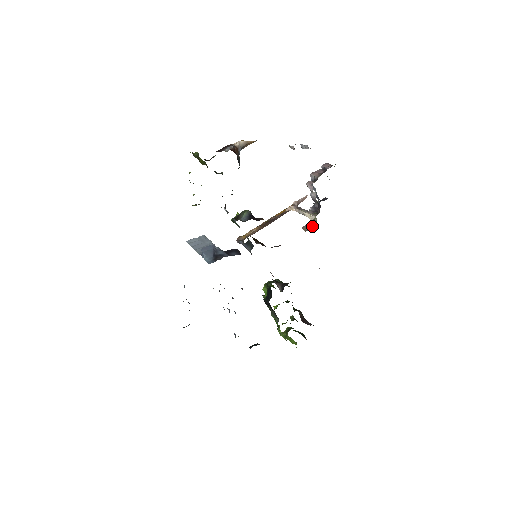
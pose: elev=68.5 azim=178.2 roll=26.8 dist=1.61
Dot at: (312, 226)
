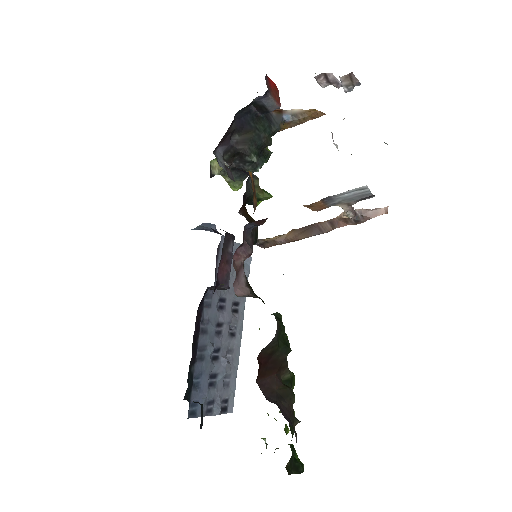
Dot at: occluded
